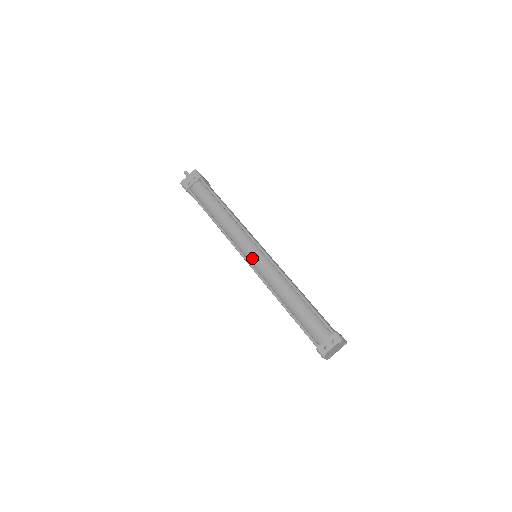
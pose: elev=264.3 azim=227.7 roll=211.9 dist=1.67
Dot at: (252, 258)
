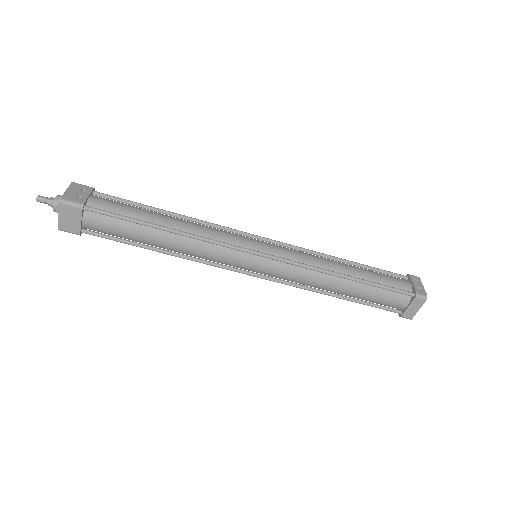
Dot at: (267, 249)
